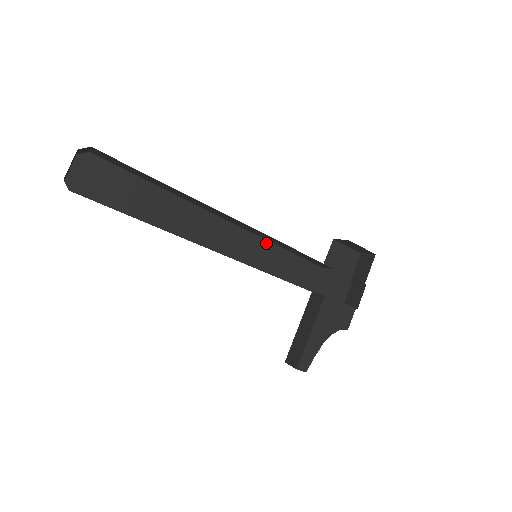
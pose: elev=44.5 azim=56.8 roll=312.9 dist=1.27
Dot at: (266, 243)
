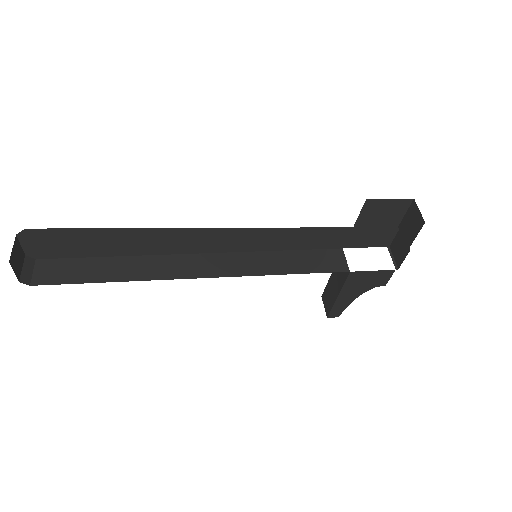
Dot at: (269, 230)
